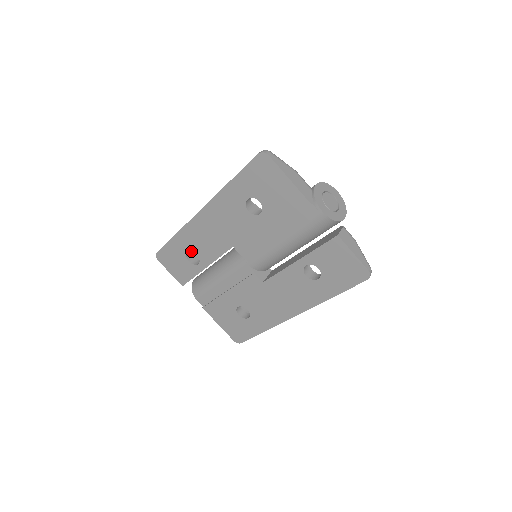
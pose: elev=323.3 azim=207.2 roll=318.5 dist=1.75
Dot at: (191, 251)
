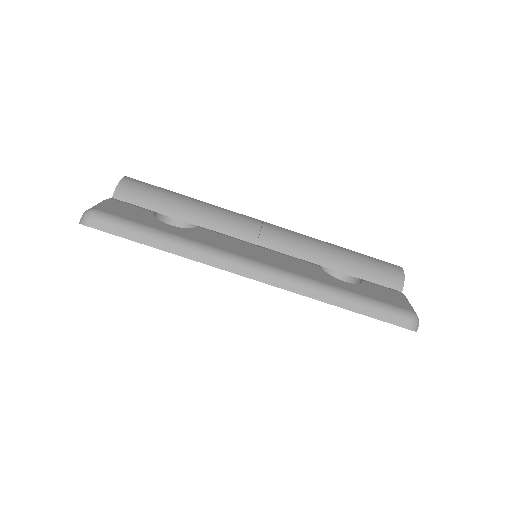
Dot at: occluded
